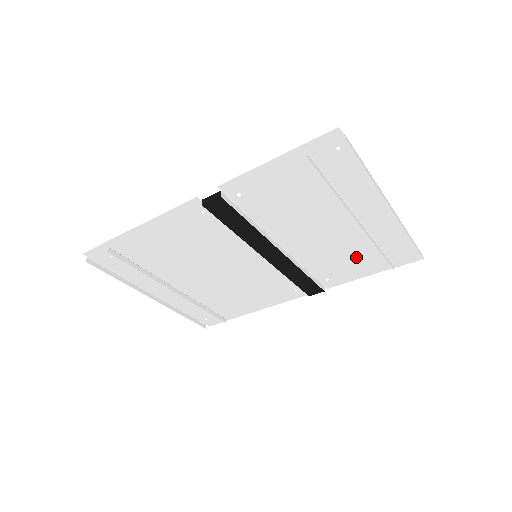
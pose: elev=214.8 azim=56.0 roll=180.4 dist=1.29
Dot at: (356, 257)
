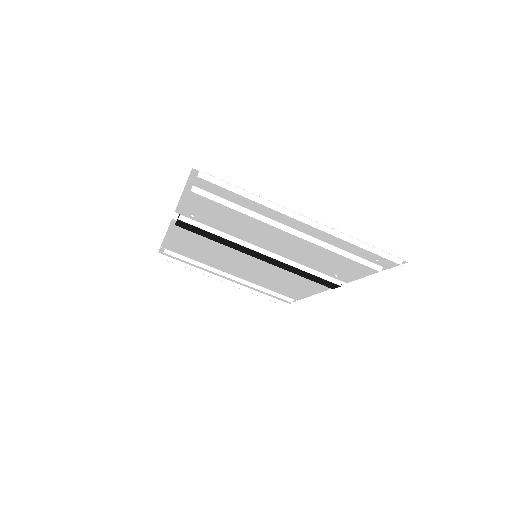
Dot at: (337, 259)
